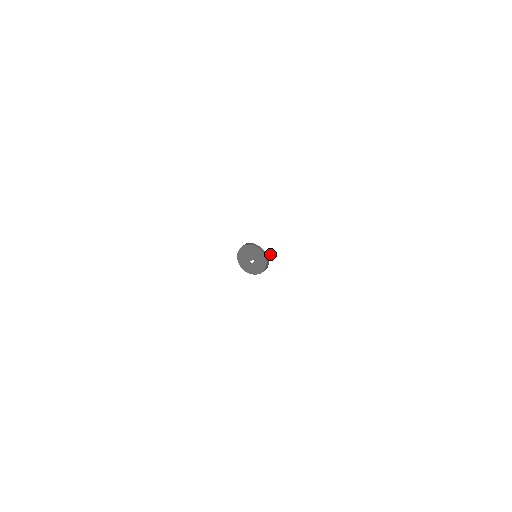
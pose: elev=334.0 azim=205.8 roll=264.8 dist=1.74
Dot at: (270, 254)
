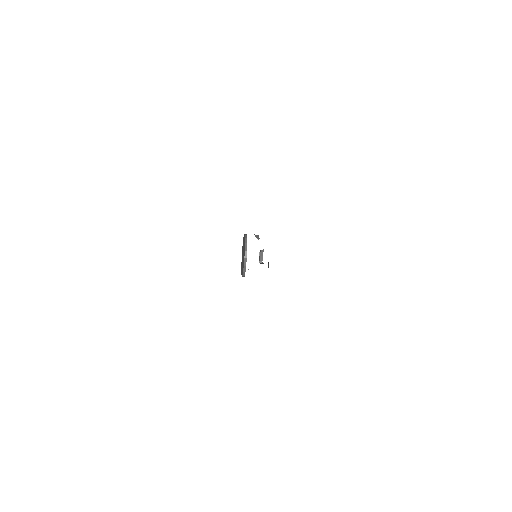
Dot at: occluded
